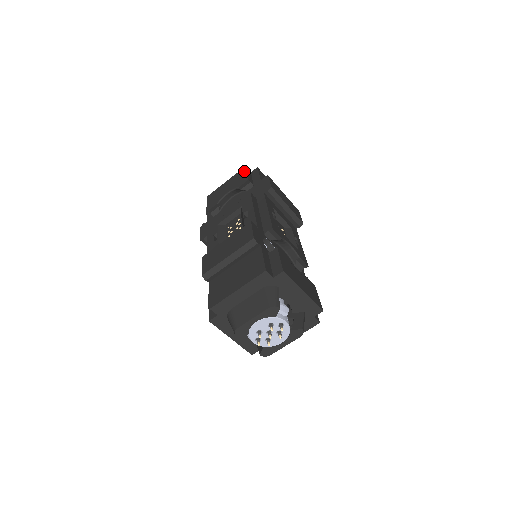
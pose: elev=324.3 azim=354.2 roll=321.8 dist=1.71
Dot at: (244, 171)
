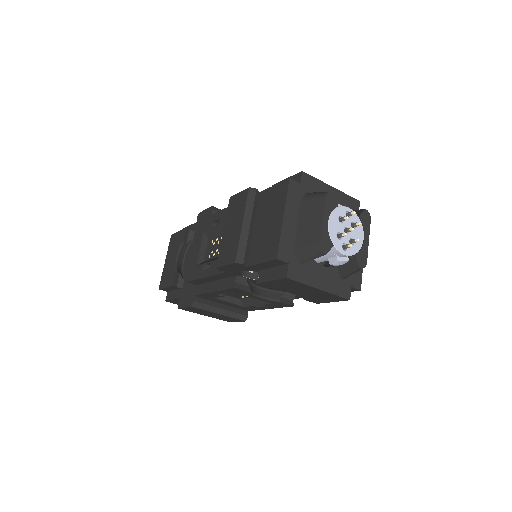
Dot at: (174, 235)
